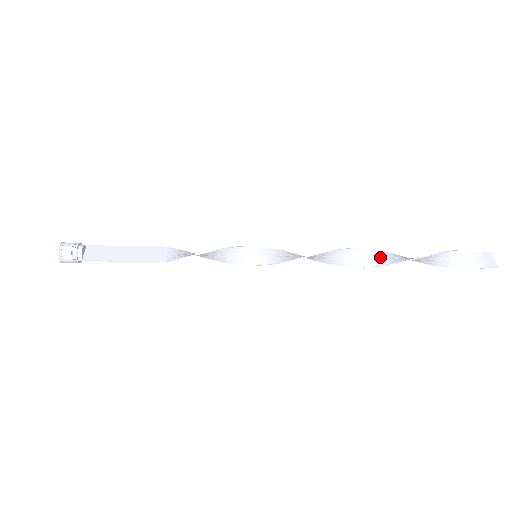
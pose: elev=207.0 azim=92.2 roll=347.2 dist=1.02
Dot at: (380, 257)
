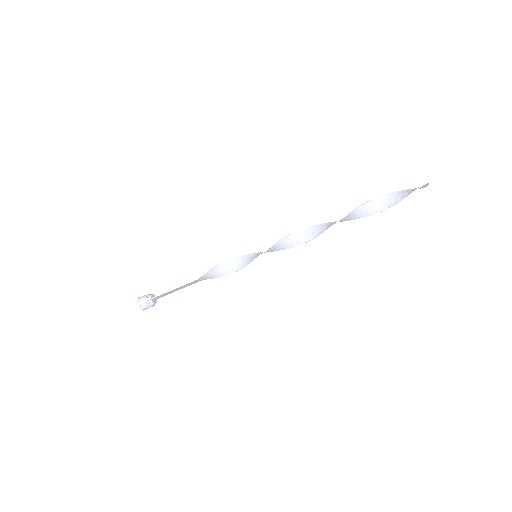
Dot at: (340, 220)
